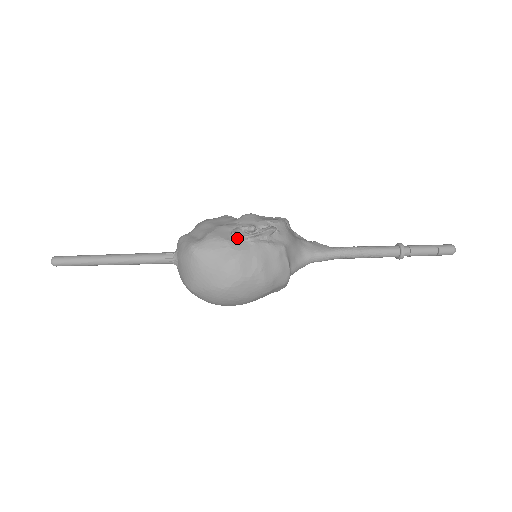
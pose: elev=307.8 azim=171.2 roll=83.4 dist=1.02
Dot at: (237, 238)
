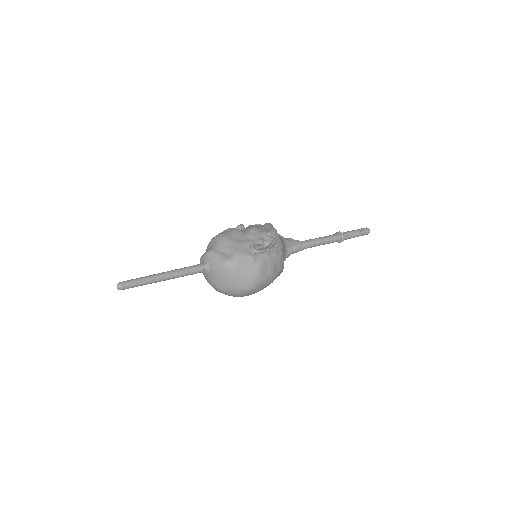
Dot at: (257, 253)
